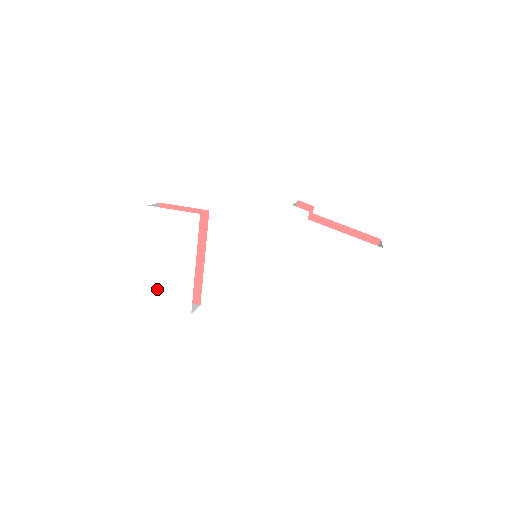
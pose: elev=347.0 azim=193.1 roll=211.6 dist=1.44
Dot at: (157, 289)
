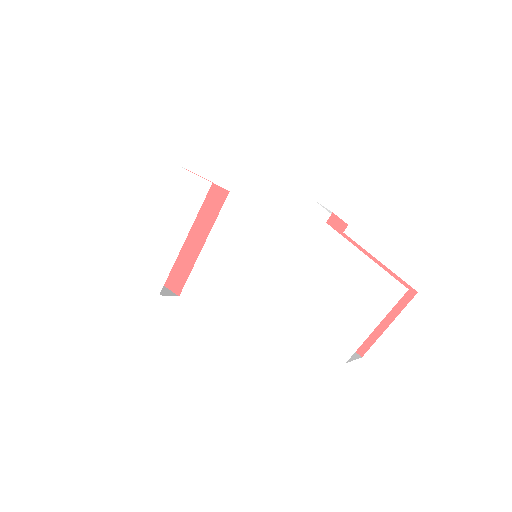
Dot at: (138, 254)
